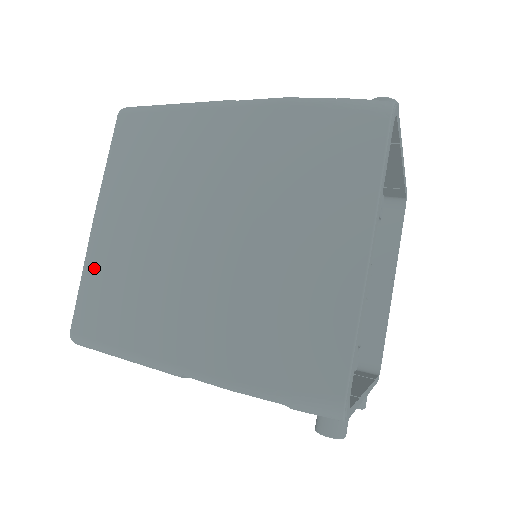
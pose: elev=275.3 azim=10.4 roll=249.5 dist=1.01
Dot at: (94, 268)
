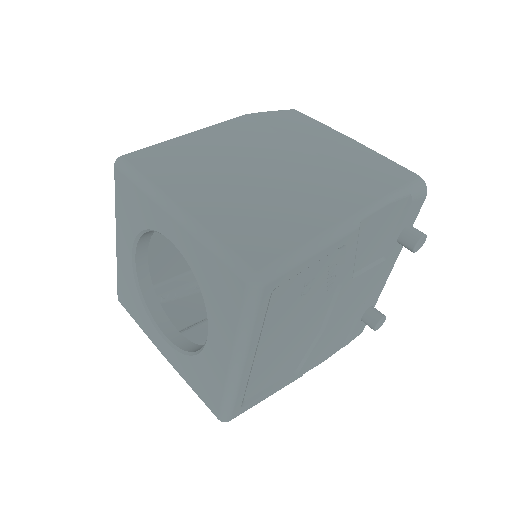
Dot at: (219, 225)
